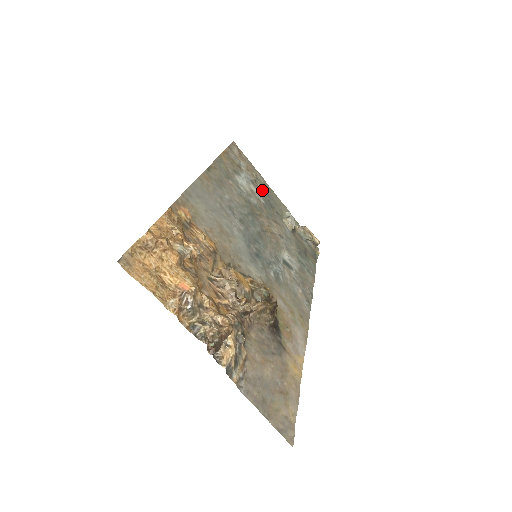
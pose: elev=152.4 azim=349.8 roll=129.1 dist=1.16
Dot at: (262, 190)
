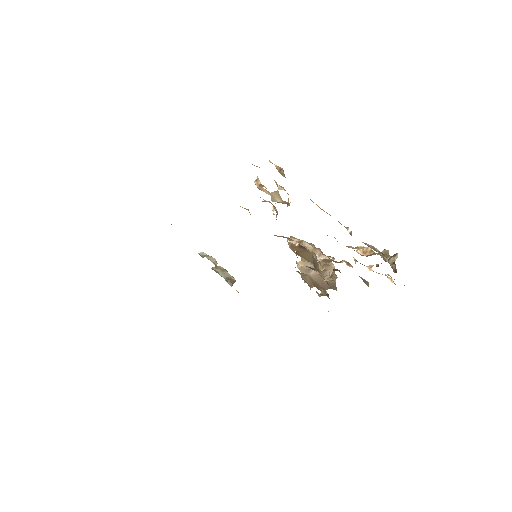
Dot at: occluded
